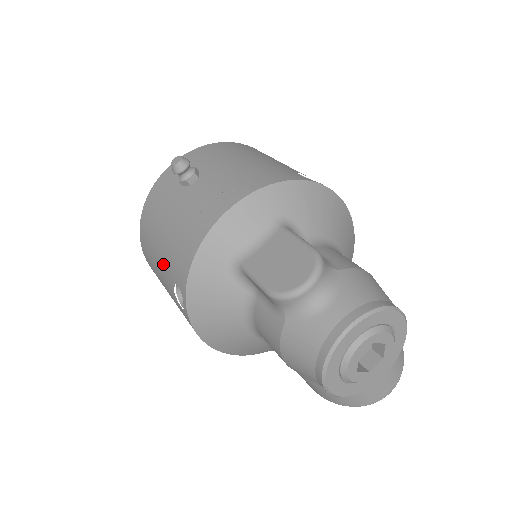
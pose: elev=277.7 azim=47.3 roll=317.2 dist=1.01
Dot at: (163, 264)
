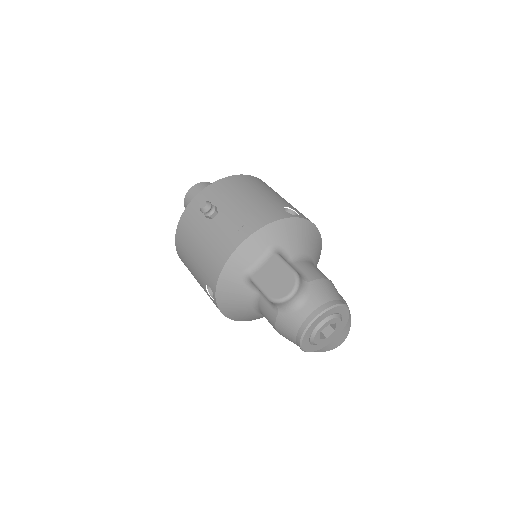
Dot at: (197, 269)
